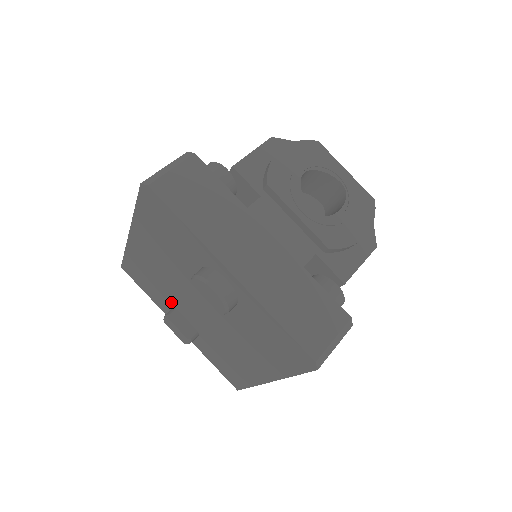
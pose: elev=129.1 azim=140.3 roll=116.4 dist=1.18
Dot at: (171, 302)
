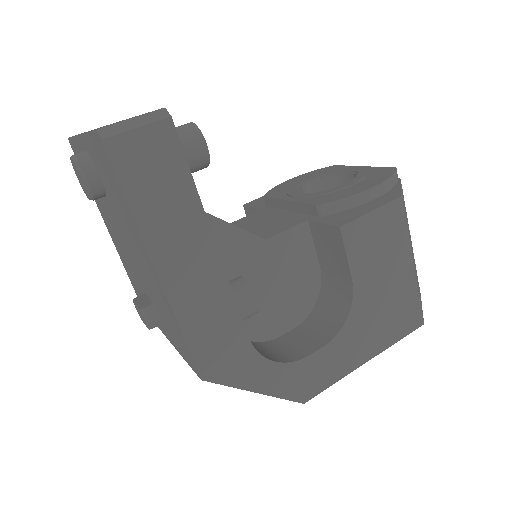
Dot at: (142, 289)
